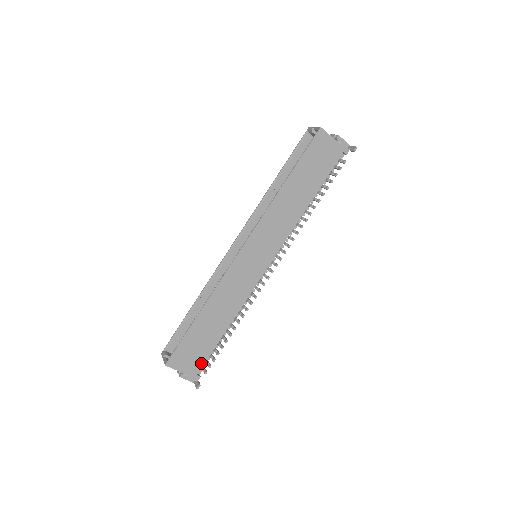
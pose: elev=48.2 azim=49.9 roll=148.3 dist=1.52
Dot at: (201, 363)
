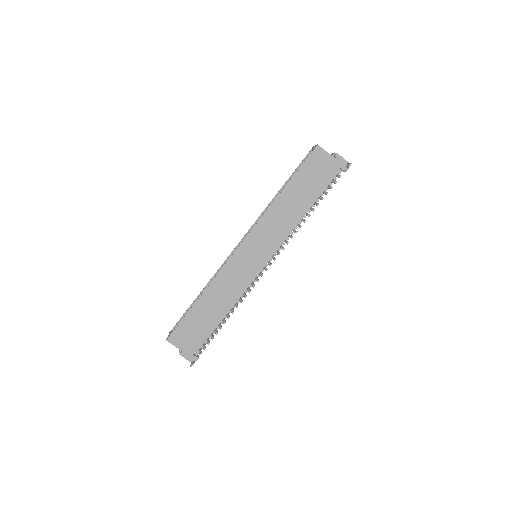
Dot at: (198, 345)
